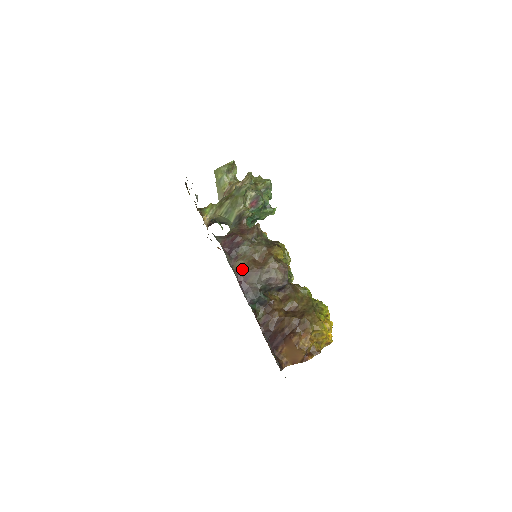
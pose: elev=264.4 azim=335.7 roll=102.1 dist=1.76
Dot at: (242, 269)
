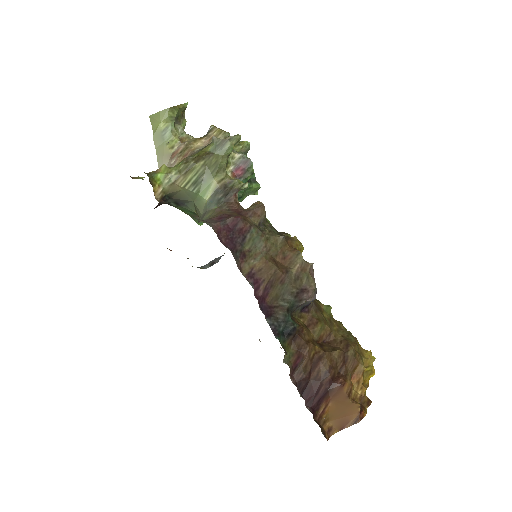
Dot at: (258, 275)
